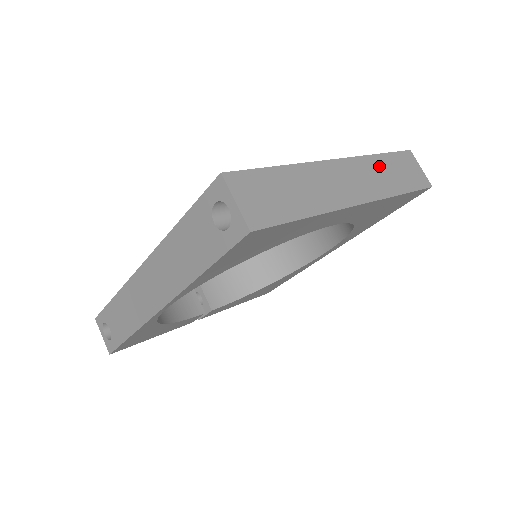
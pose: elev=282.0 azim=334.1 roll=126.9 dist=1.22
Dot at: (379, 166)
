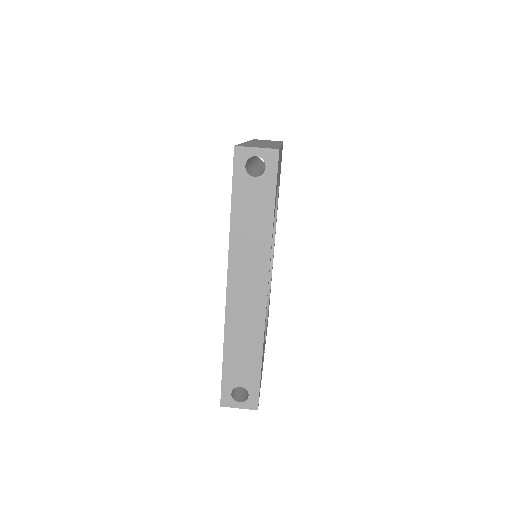
Dot at: occluded
